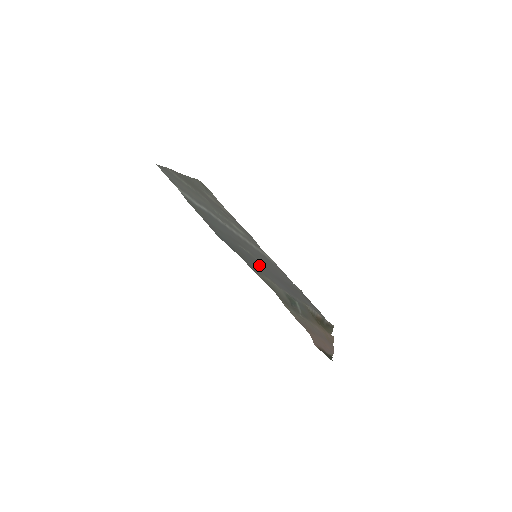
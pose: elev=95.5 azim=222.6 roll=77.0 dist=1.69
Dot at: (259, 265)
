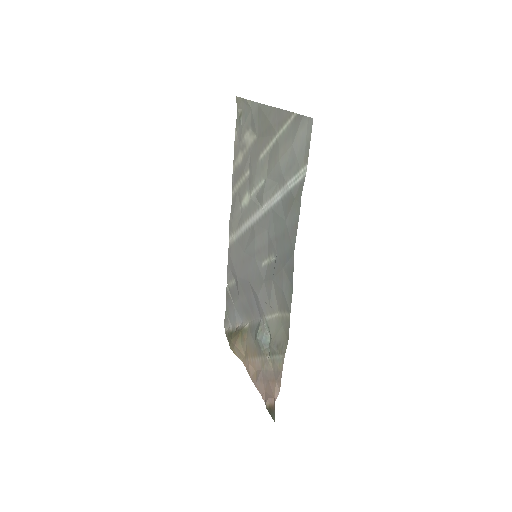
Dot at: (264, 277)
